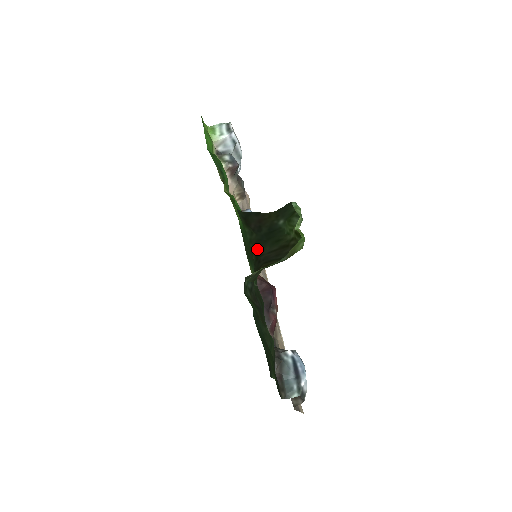
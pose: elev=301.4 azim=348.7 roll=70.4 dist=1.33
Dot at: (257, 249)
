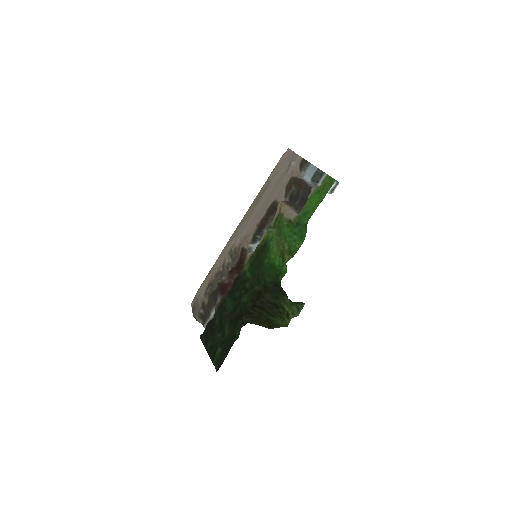
Dot at: (264, 290)
